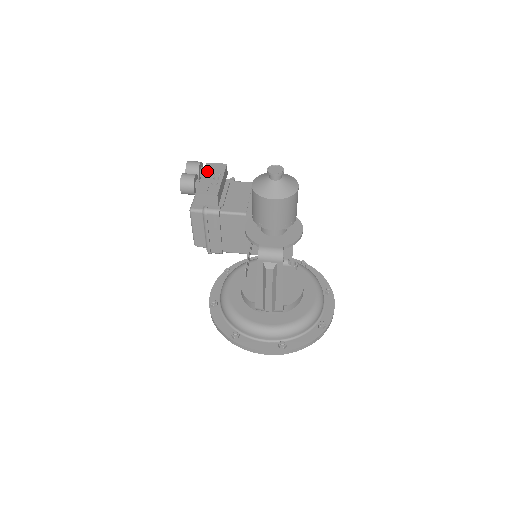
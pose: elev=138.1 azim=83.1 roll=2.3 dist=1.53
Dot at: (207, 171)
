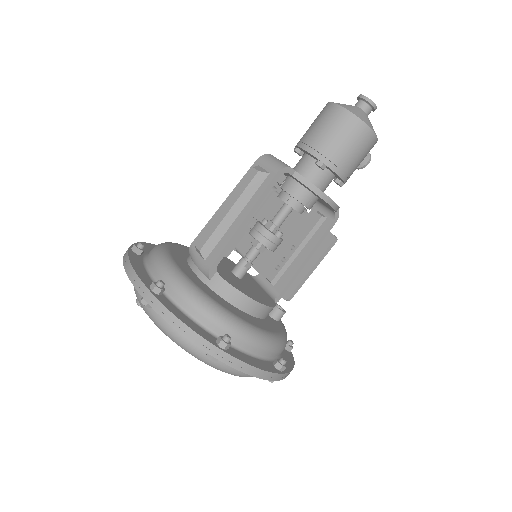
Dot at: occluded
